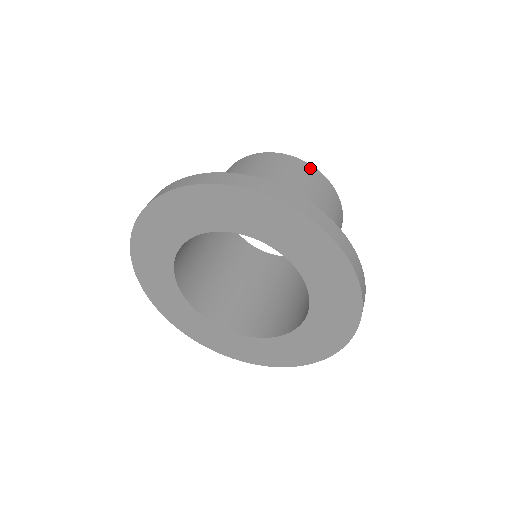
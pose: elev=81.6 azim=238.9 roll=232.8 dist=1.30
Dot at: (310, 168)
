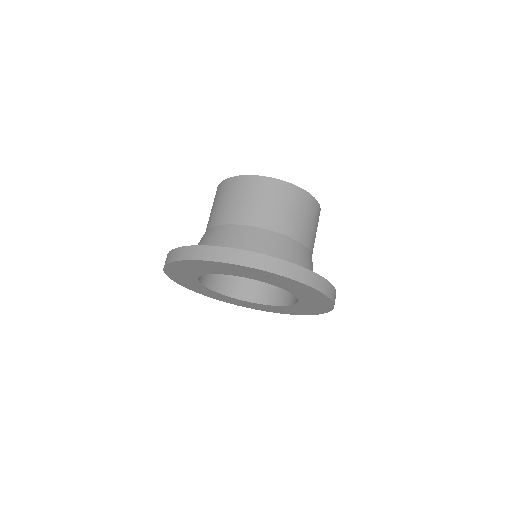
Dot at: (269, 182)
